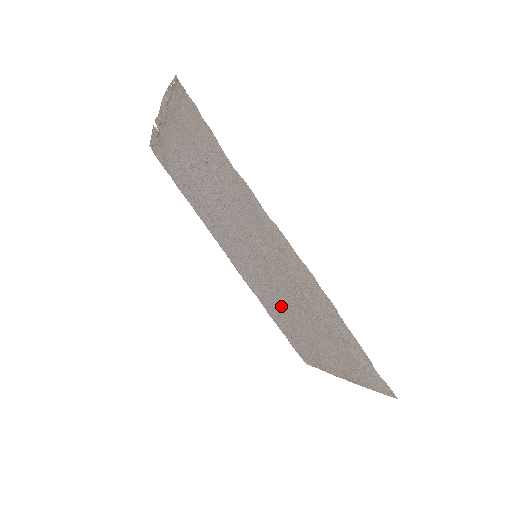
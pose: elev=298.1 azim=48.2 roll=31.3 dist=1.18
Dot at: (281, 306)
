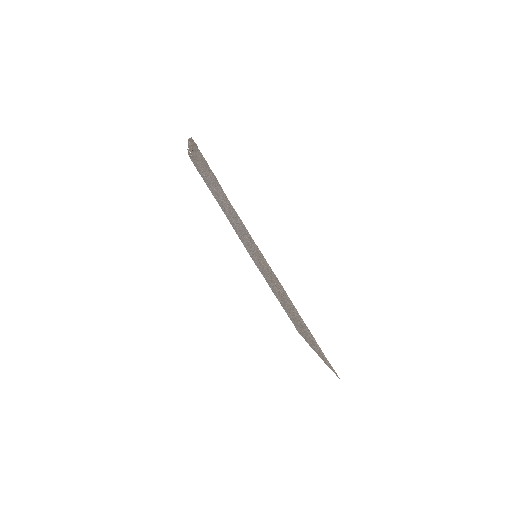
Dot at: (276, 292)
